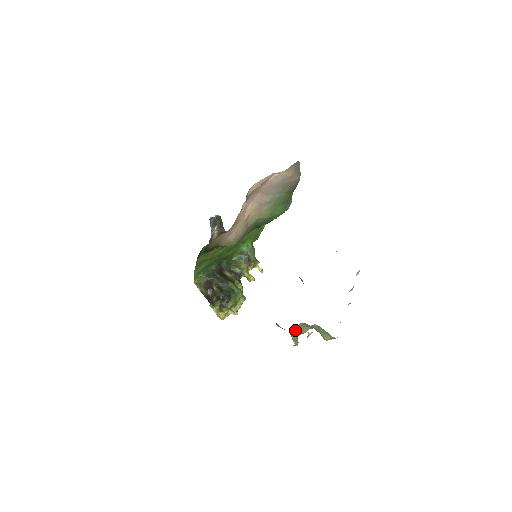
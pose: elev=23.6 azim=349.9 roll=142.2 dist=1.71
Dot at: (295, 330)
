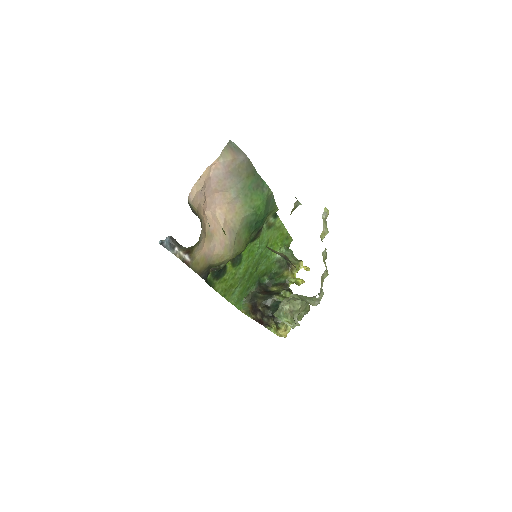
Dot at: (283, 311)
